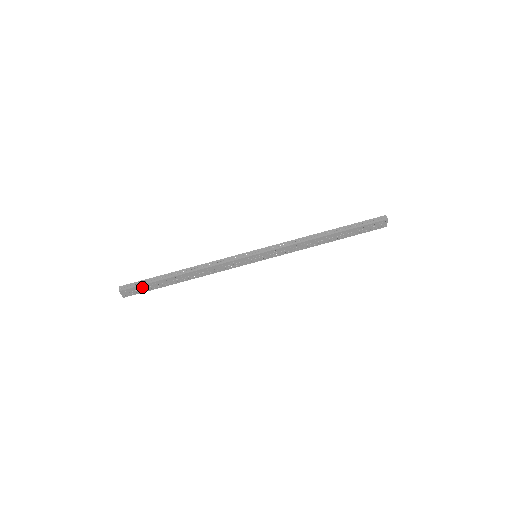
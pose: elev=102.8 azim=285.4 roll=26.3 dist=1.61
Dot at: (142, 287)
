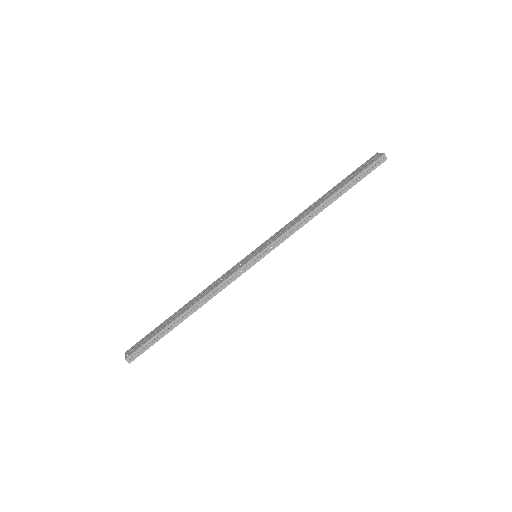
Dot at: (150, 345)
